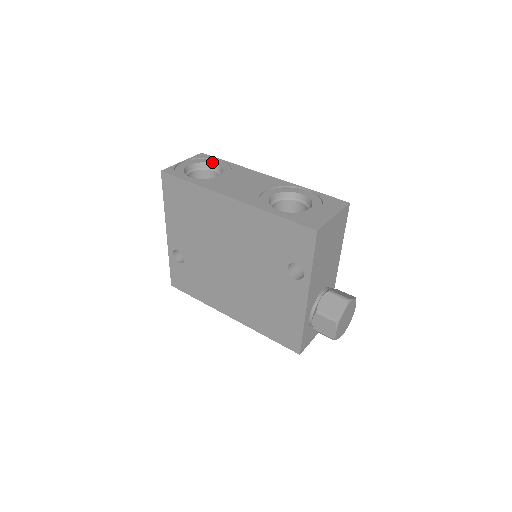
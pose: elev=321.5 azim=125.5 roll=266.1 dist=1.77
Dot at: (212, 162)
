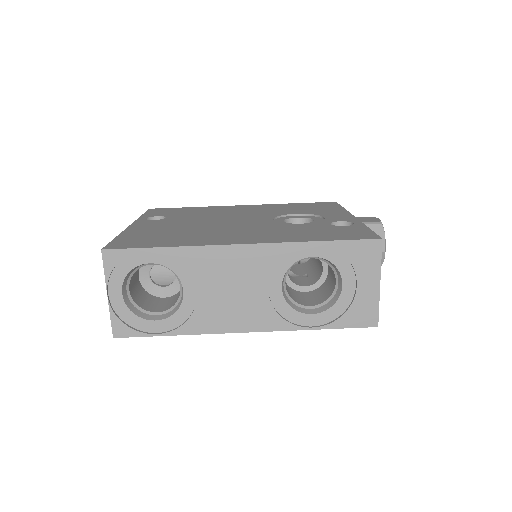
Dot at: (140, 262)
